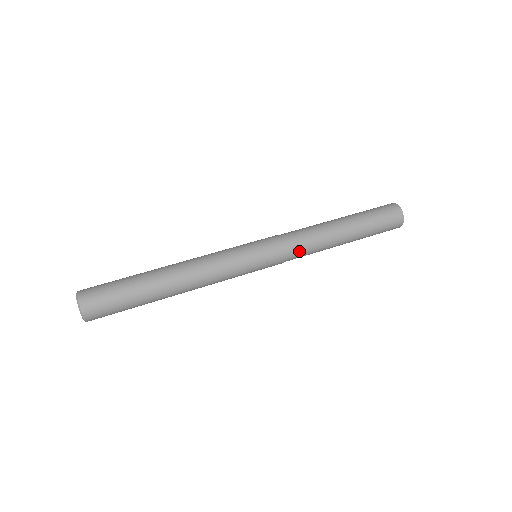
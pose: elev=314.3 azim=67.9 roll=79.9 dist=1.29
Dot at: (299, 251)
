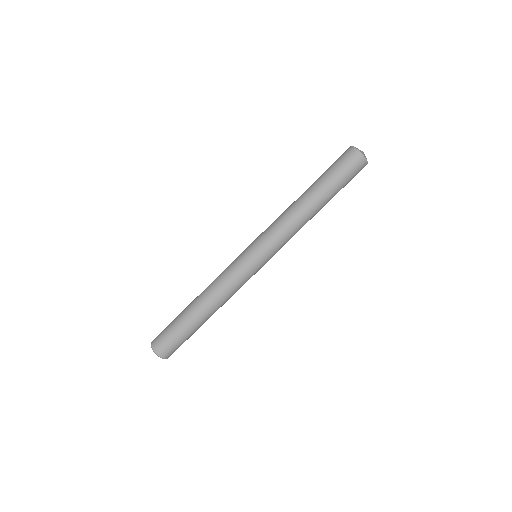
Dot at: occluded
